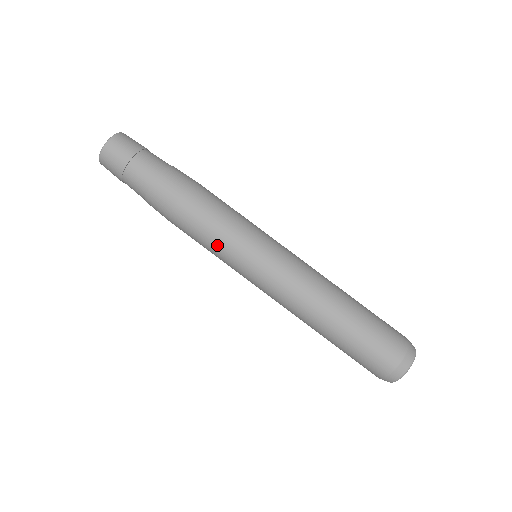
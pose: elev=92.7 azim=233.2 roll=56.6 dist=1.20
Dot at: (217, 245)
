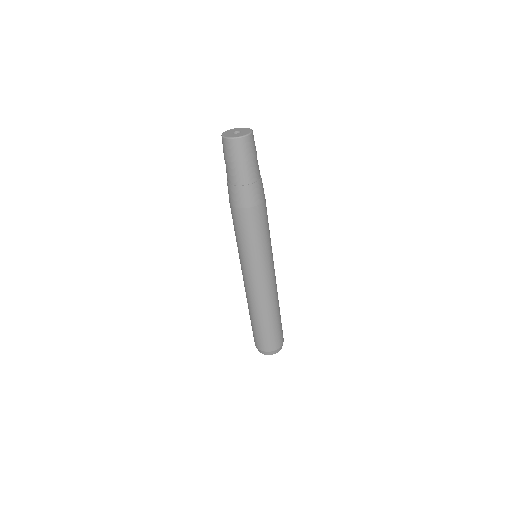
Dot at: (238, 241)
